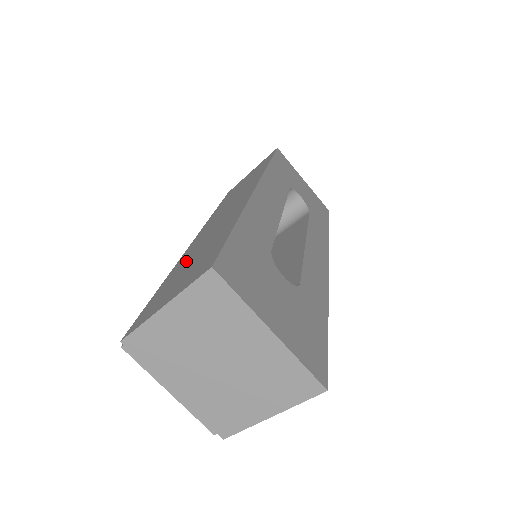
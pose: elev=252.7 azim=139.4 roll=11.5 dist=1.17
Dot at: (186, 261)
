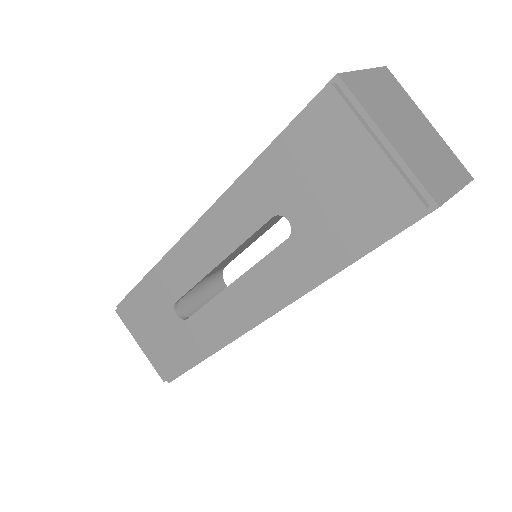
Dot at: occluded
